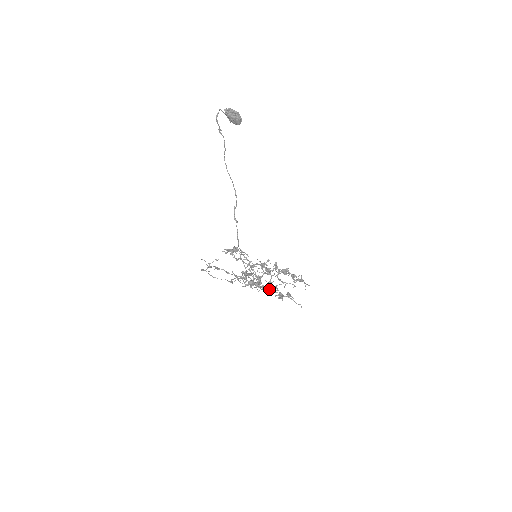
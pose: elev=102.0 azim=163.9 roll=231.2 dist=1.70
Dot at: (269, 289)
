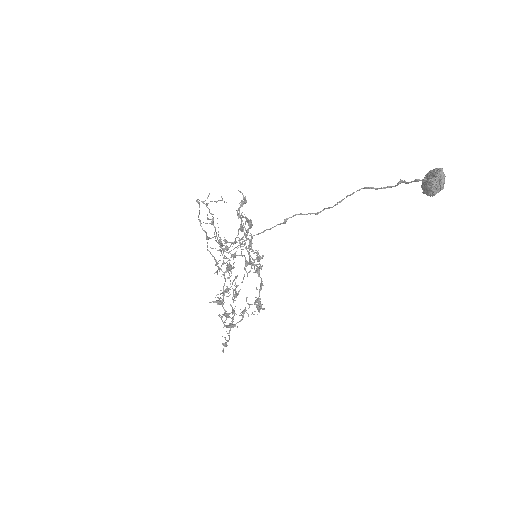
Dot at: (226, 316)
